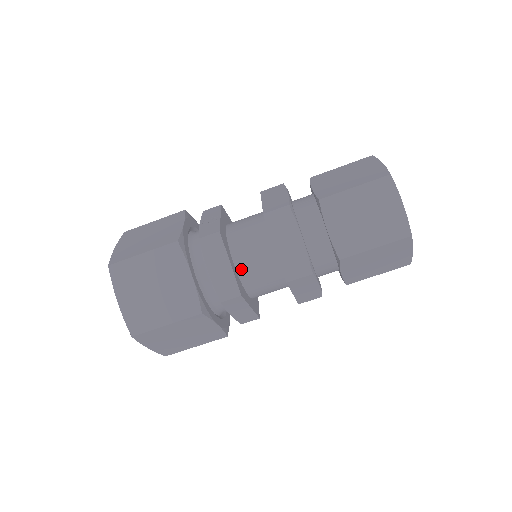
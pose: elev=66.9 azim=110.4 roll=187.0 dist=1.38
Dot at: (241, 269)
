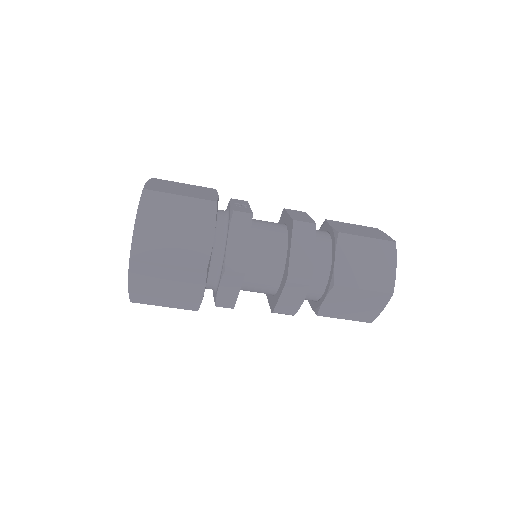
Dot at: (251, 254)
